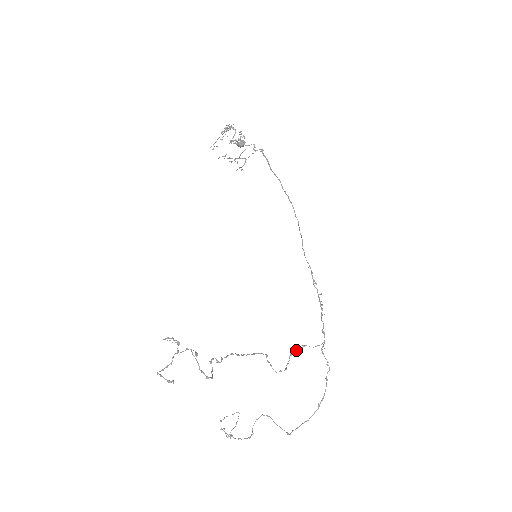
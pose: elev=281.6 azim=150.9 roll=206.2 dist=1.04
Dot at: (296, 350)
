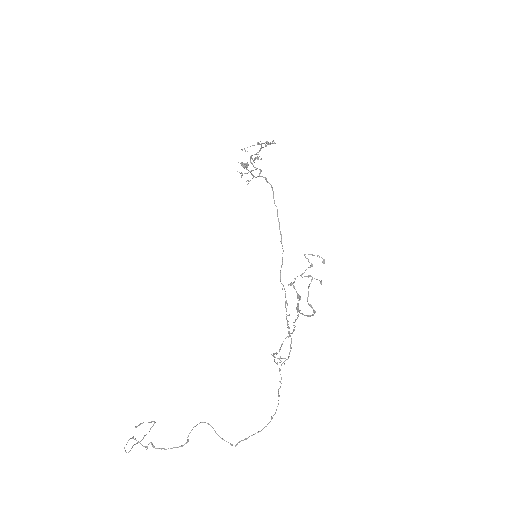
Dot at: occluded
